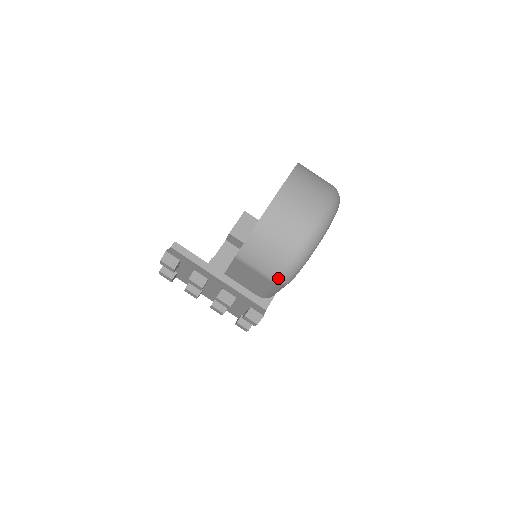
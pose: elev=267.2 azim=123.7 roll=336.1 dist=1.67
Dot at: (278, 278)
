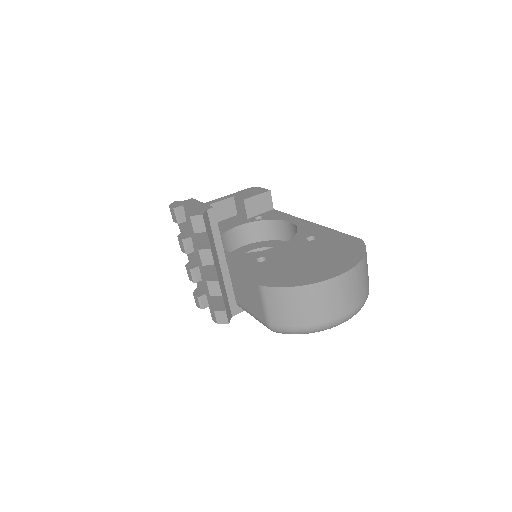
Dot at: (275, 327)
